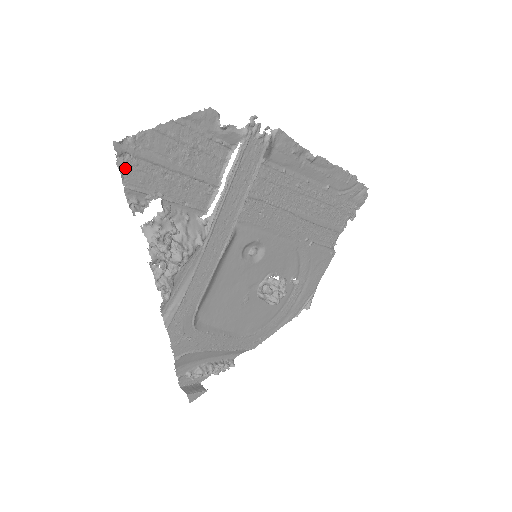
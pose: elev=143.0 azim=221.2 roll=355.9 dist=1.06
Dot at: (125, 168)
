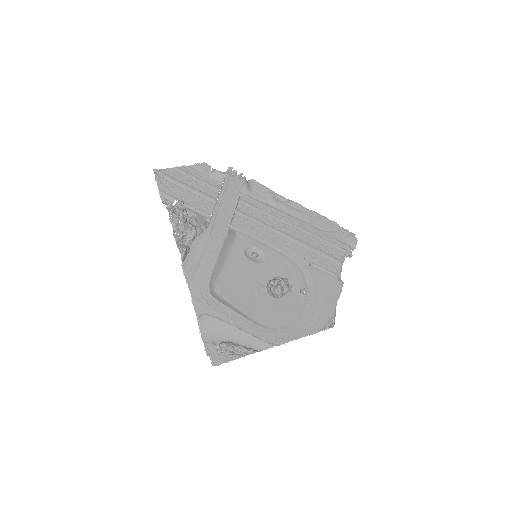
Dot at: (159, 182)
